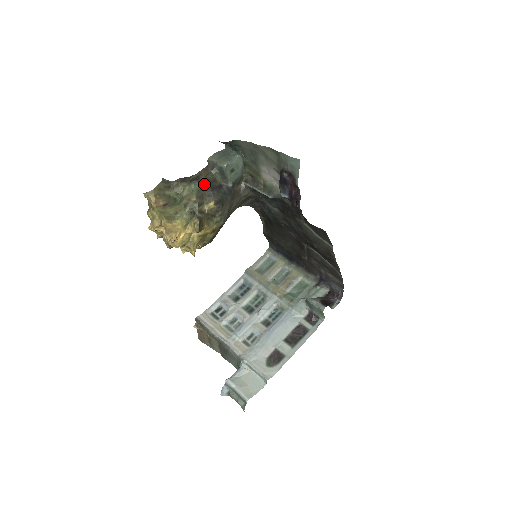
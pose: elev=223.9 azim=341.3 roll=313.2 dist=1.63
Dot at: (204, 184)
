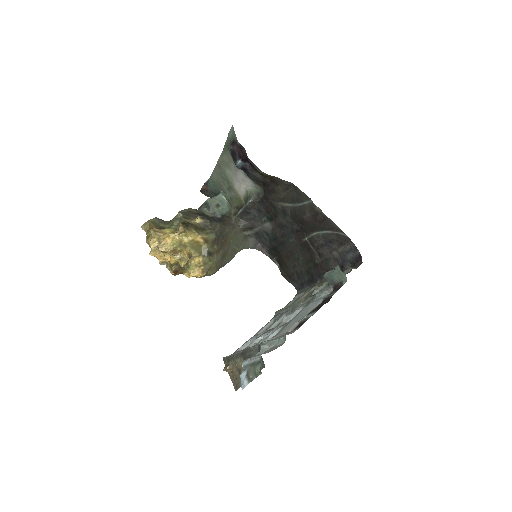
Dot at: (191, 212)
